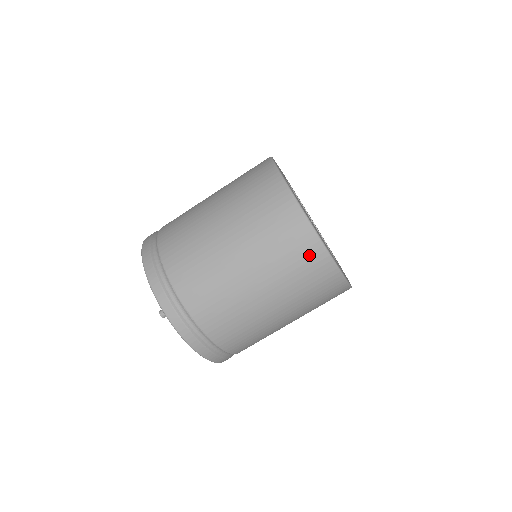
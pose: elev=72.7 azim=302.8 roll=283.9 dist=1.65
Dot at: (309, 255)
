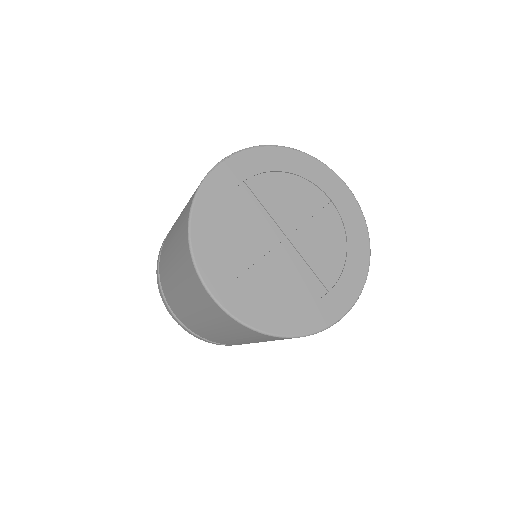
Dot at: (228, 321)
